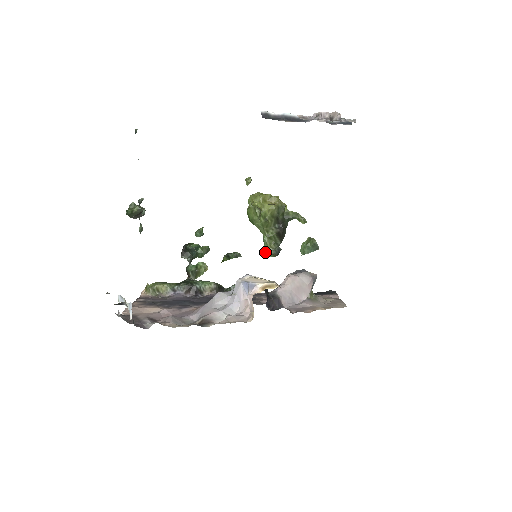
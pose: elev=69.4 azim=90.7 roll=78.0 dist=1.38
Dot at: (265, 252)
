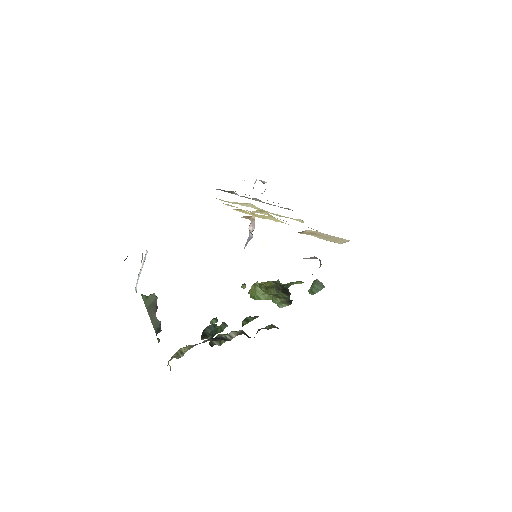
Dot at: (278, 304)
